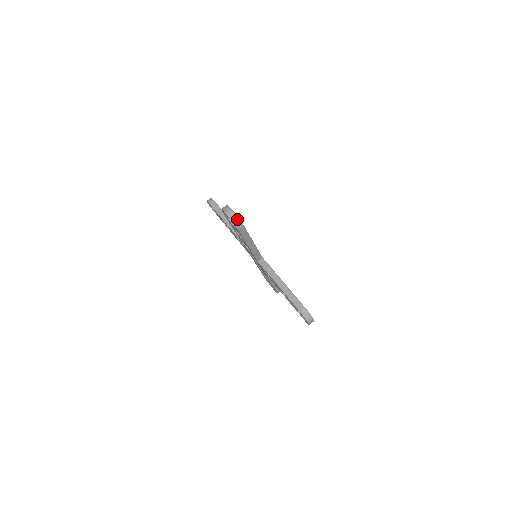
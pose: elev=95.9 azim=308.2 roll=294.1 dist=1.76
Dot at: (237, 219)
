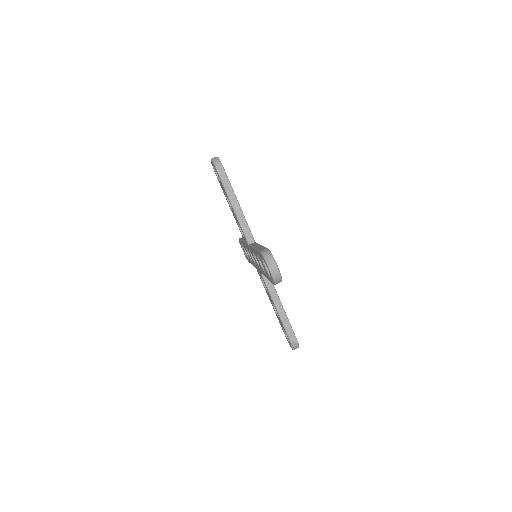
Dot at: (280, 279)
